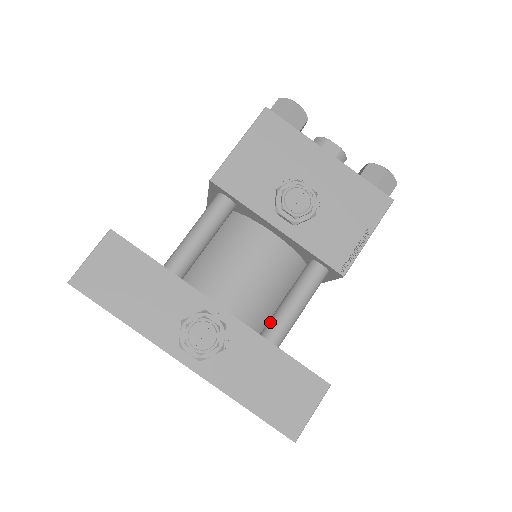
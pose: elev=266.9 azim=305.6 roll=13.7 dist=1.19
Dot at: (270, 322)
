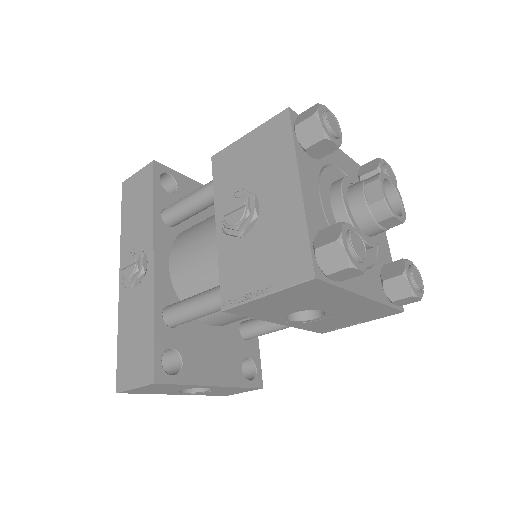
Dot at: occluded
